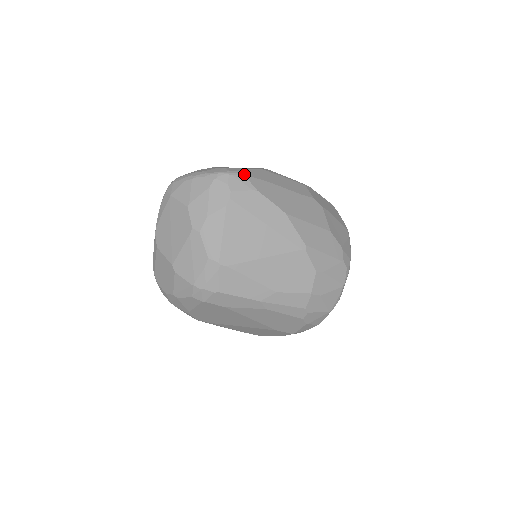
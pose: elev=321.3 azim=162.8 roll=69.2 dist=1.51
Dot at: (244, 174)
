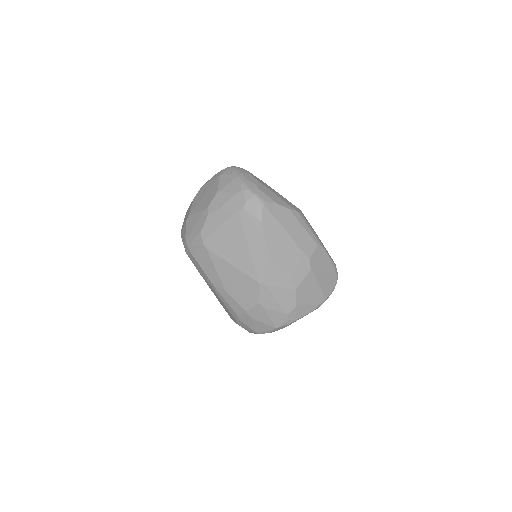
Dot at: (264, 204)
